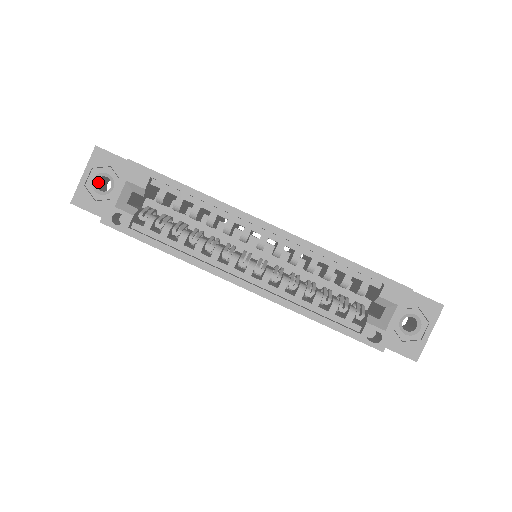
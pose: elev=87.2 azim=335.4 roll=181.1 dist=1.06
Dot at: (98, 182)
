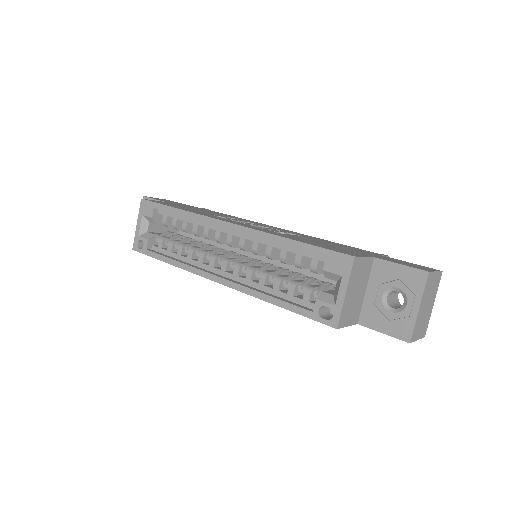
Dot at: occluded
